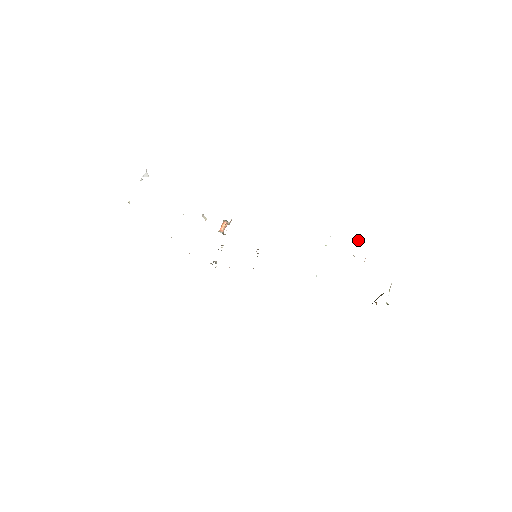
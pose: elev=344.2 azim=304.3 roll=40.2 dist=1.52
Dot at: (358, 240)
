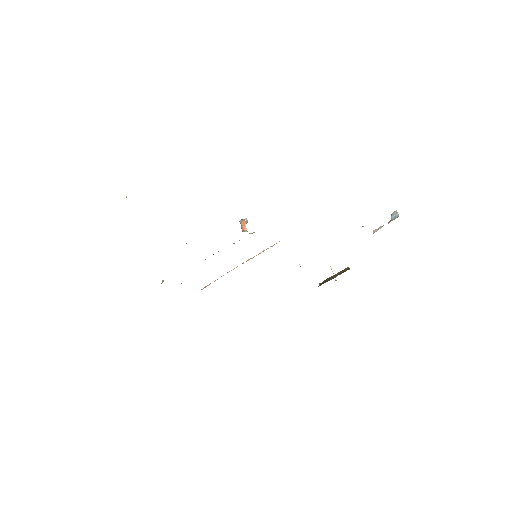
Dot at: (394, 217)
